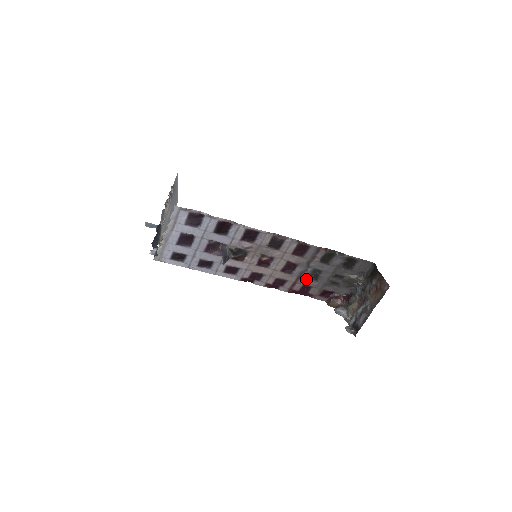
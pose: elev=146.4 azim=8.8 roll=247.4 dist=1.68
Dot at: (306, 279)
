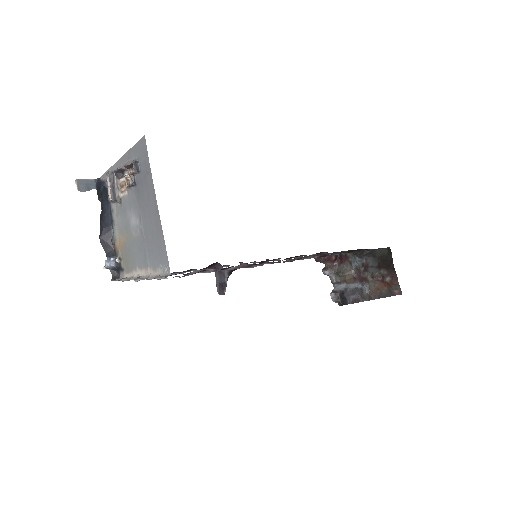
Dot at: (305, 256)
